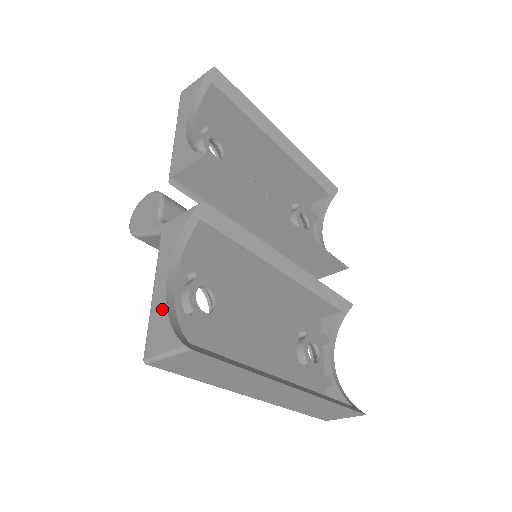
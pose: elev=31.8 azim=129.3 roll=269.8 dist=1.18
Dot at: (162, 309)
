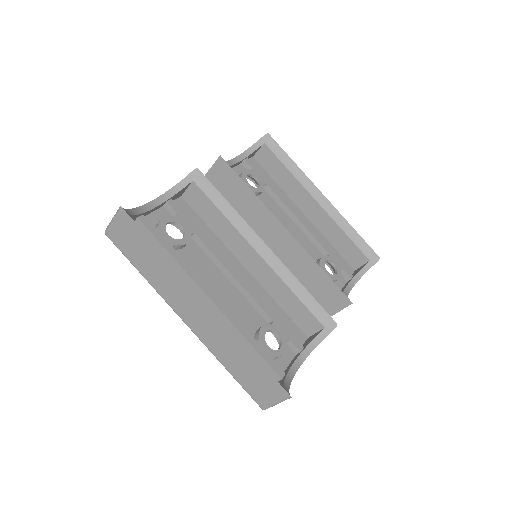
Dot at: occluded
